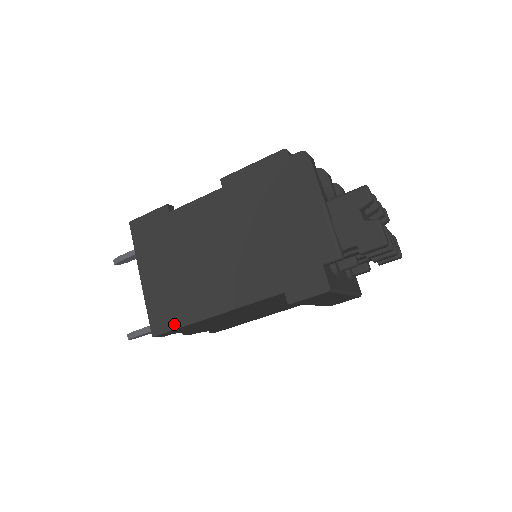
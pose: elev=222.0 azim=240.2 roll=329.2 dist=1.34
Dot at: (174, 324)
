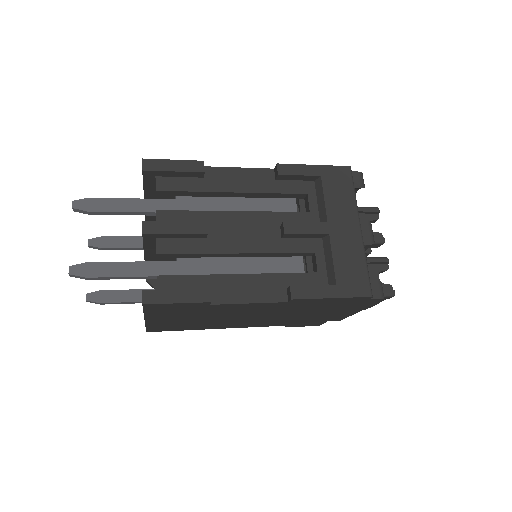
Dot at: (176, 330)
